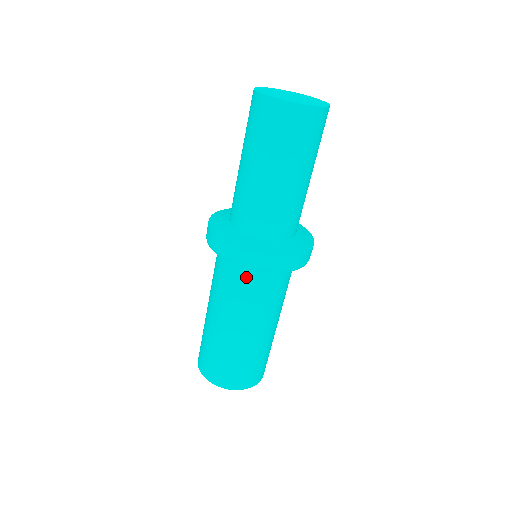
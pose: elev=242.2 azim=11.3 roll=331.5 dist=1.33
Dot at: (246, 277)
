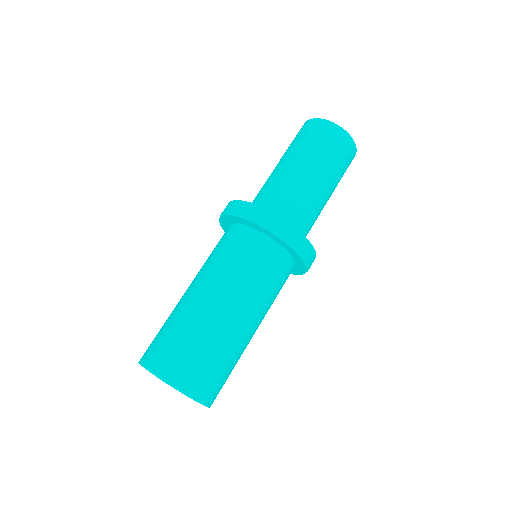
Dot at: (277, 264)
